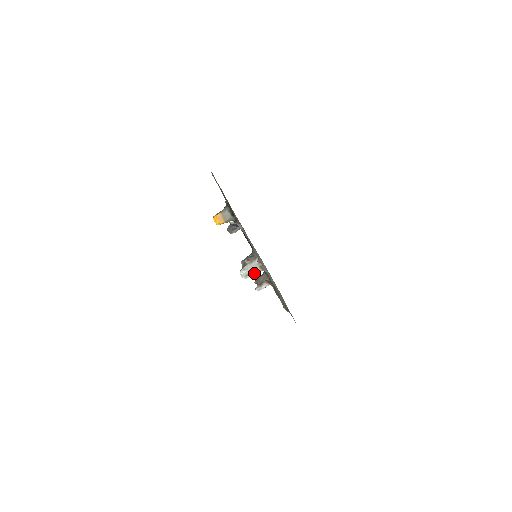
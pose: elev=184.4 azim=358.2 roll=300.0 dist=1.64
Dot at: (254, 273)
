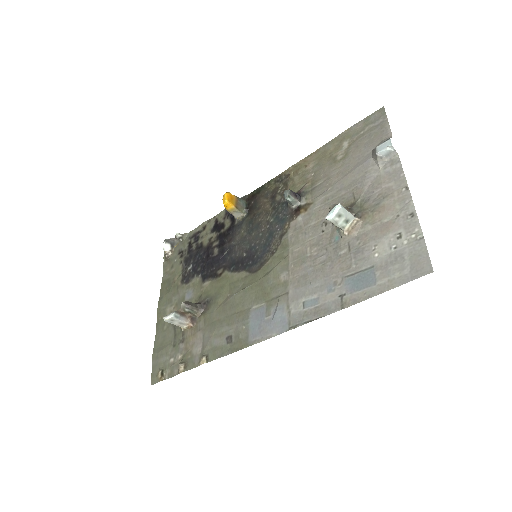
Dot at: (341, 223)
